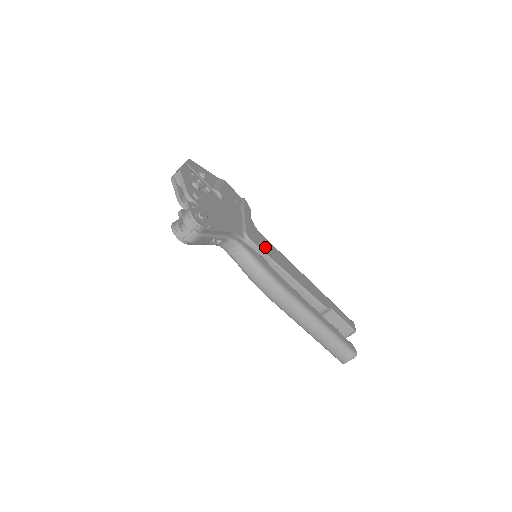
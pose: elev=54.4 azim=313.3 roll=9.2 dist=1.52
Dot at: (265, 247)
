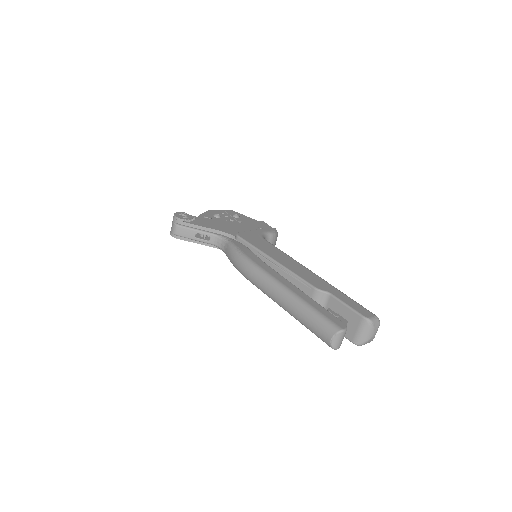
Dot at: (257, 243)
